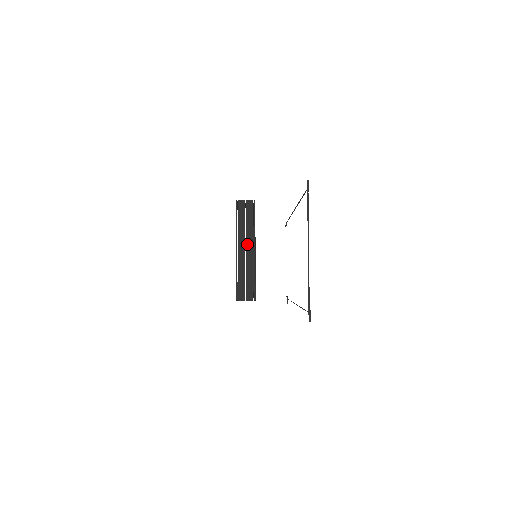
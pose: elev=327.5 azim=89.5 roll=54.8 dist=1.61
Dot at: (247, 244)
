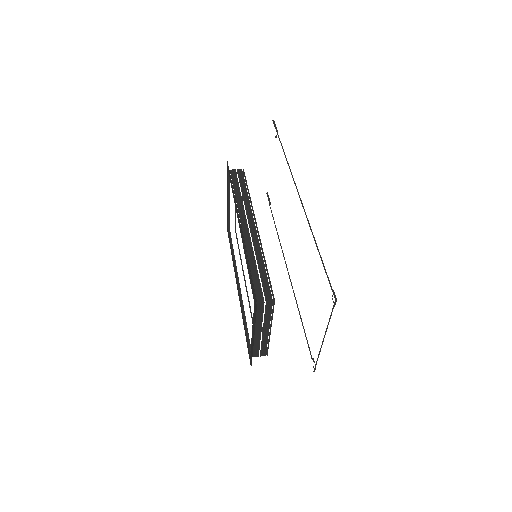
Dot at: (264, 328)
